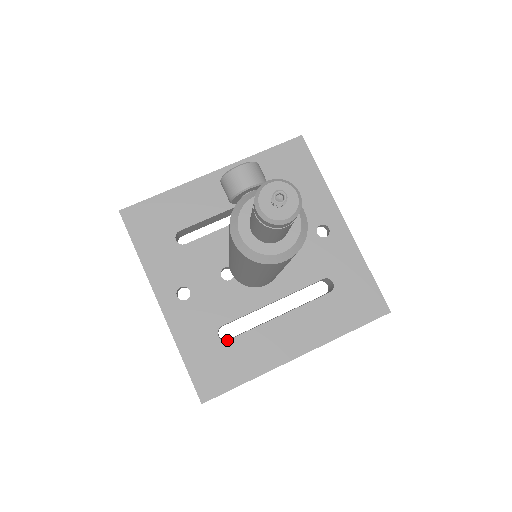
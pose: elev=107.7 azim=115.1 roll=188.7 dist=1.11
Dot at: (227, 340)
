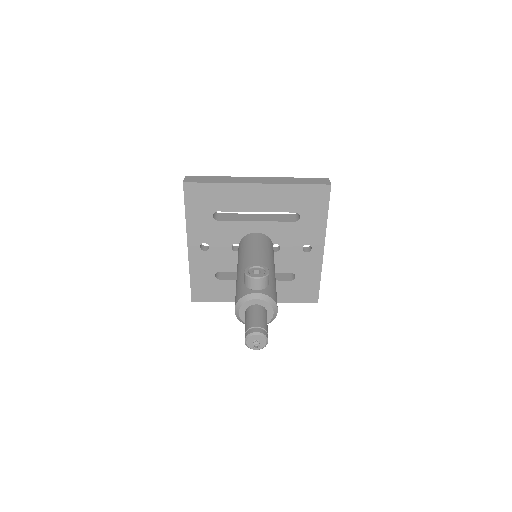
Dot at: (219, 279)
